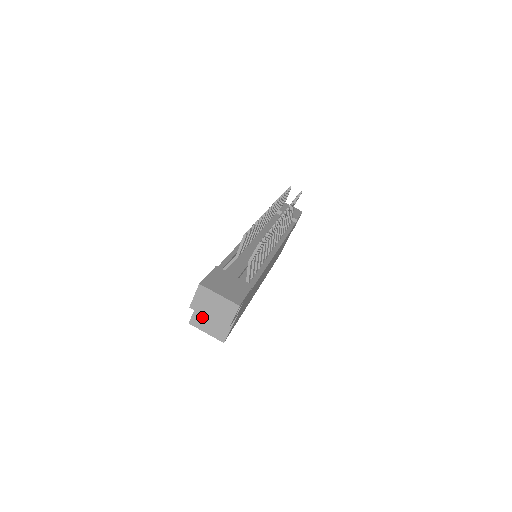
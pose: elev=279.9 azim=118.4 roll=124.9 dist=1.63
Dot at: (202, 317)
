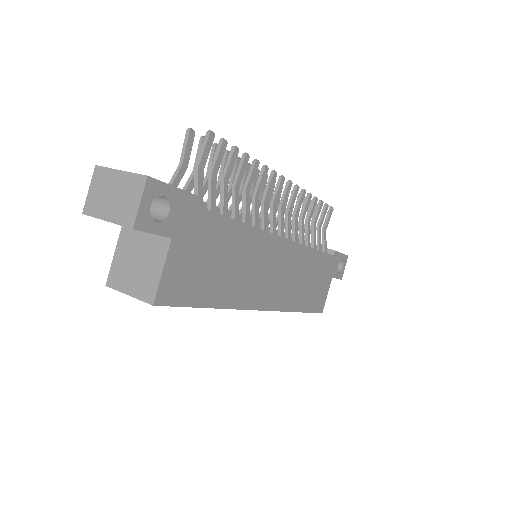
Dot at: (123, 266)
